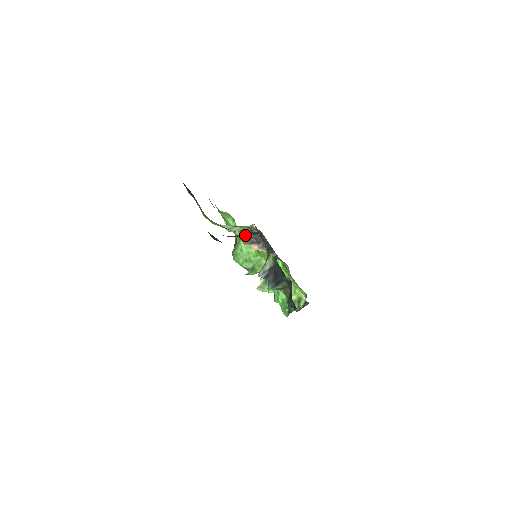
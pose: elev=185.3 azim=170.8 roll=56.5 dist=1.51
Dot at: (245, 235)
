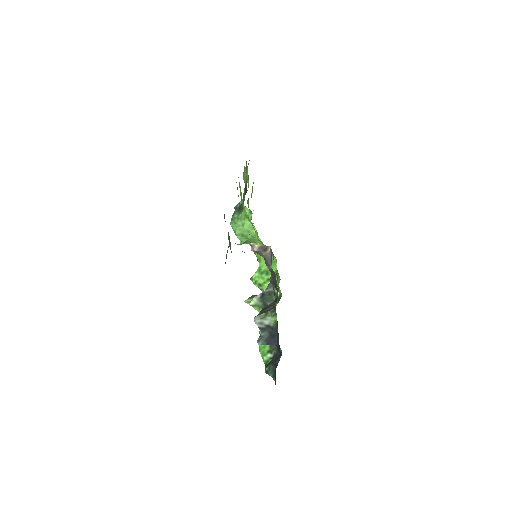
Dot at: occluded
